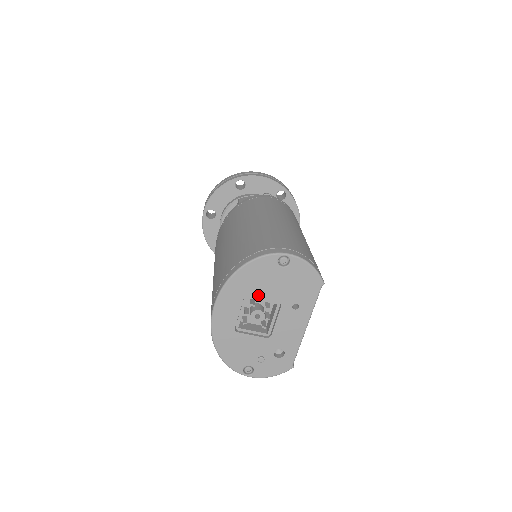
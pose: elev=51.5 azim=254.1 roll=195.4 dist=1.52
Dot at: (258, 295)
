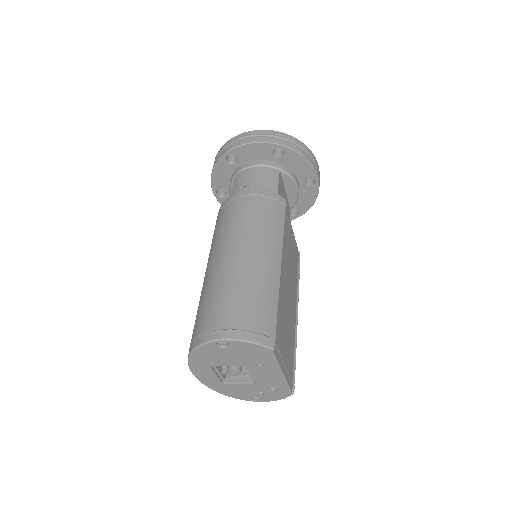
Dot at: (221, 364)
